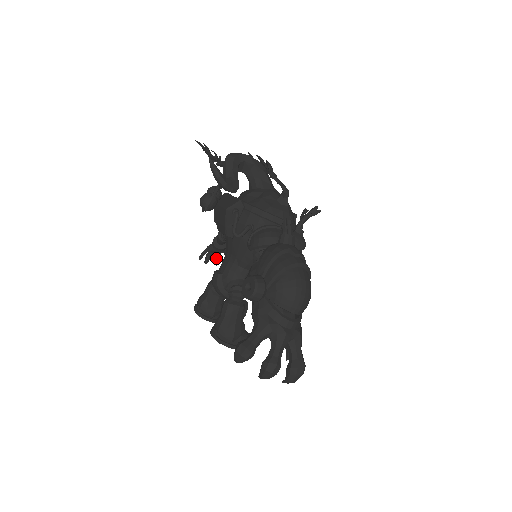
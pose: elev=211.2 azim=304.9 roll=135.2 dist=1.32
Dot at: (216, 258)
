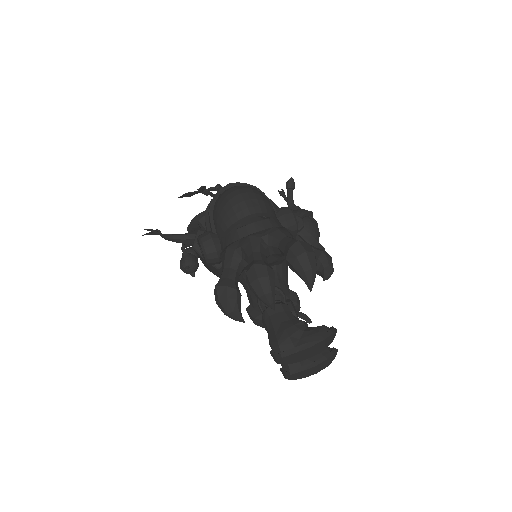
Dot at: occluded
